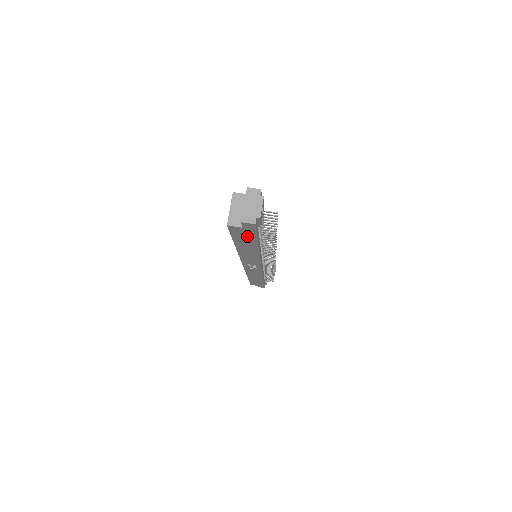
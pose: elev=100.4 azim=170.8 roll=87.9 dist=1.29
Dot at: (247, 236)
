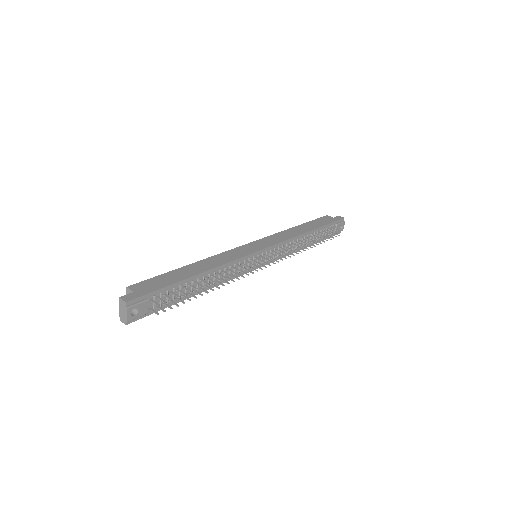
Dot at: occluded
